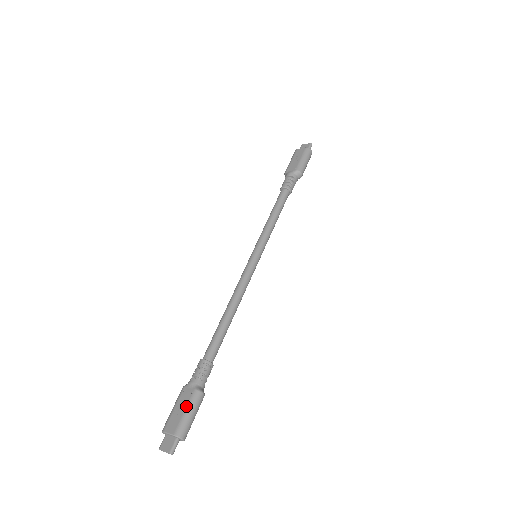
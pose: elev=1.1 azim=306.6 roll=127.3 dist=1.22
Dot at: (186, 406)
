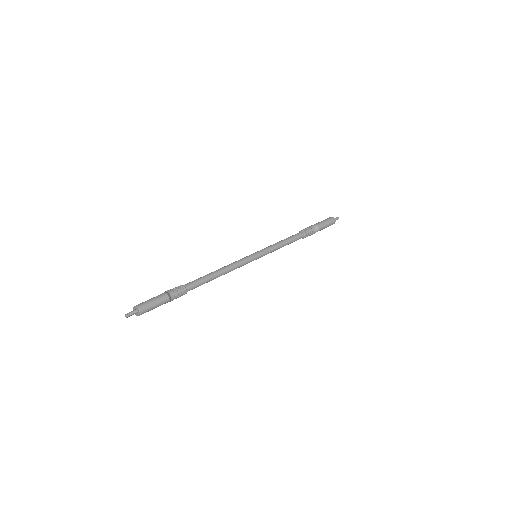
Dot at: (154, 297)
